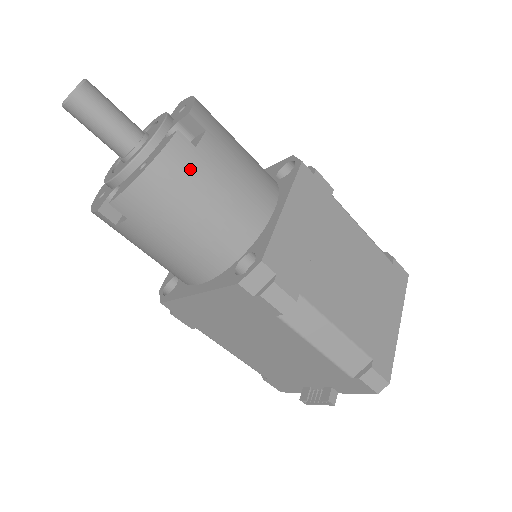
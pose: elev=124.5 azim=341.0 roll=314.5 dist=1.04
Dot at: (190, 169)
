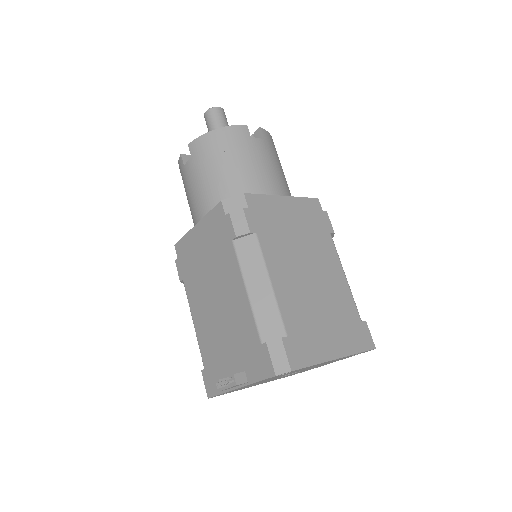
Dot at: (240, 142)
